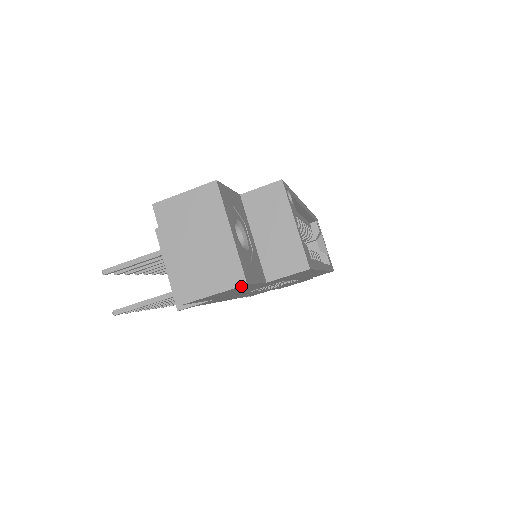
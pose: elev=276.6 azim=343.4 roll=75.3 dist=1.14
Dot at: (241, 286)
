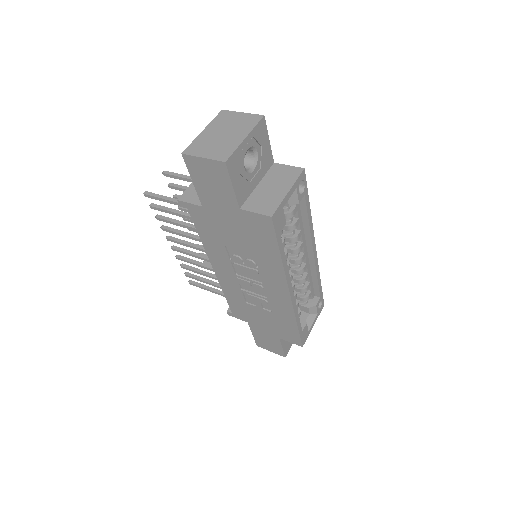
Dot at: (221, 163)
